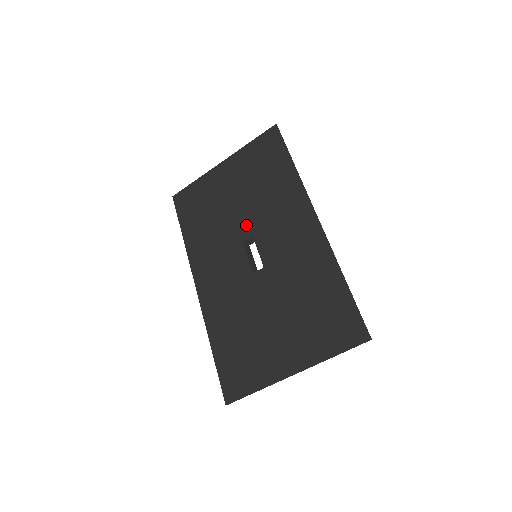
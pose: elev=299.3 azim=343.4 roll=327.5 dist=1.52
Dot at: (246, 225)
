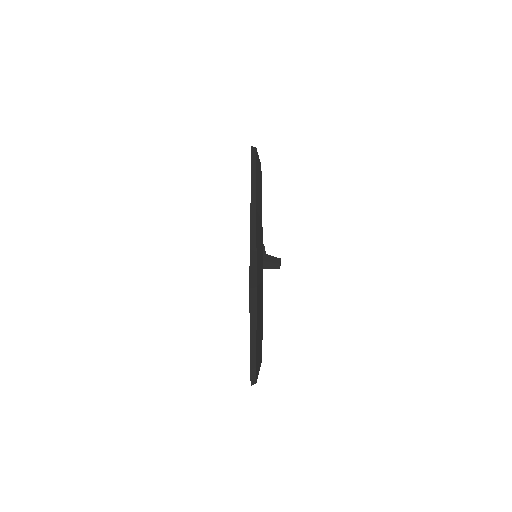
Dot at: occluded
